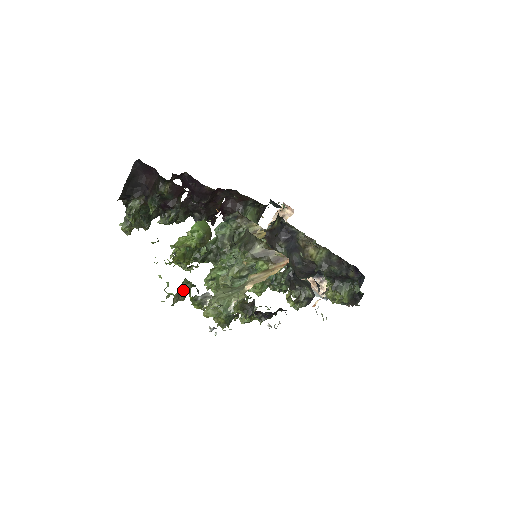
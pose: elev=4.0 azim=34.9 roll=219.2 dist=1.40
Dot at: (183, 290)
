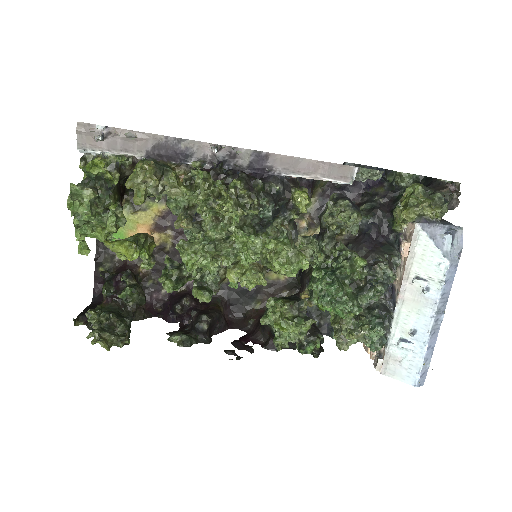
Dot at: (82, 182)
